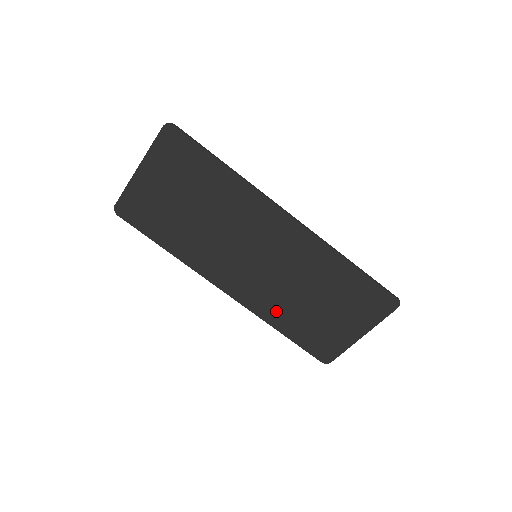
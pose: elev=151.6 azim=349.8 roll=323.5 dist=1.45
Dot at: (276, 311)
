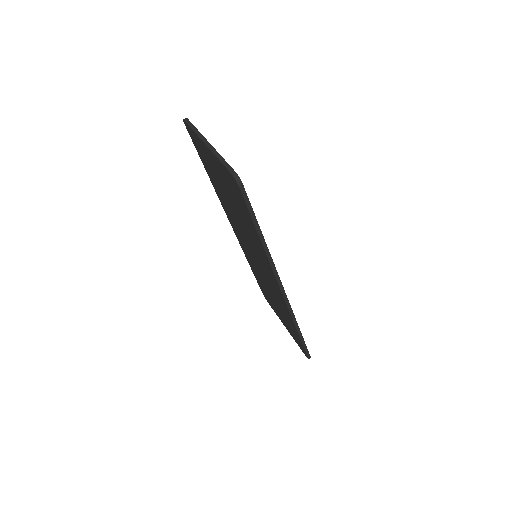
Dot at: (253, 267)
